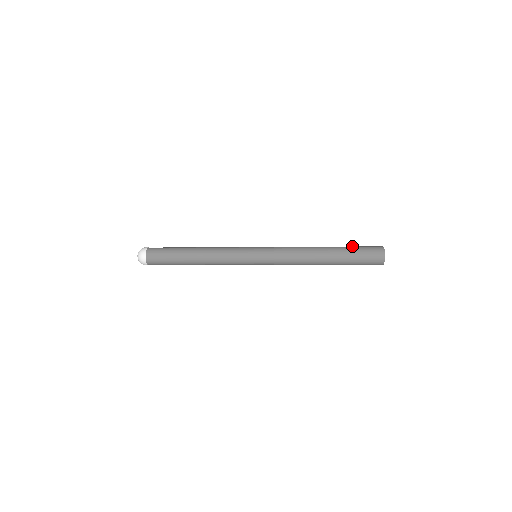
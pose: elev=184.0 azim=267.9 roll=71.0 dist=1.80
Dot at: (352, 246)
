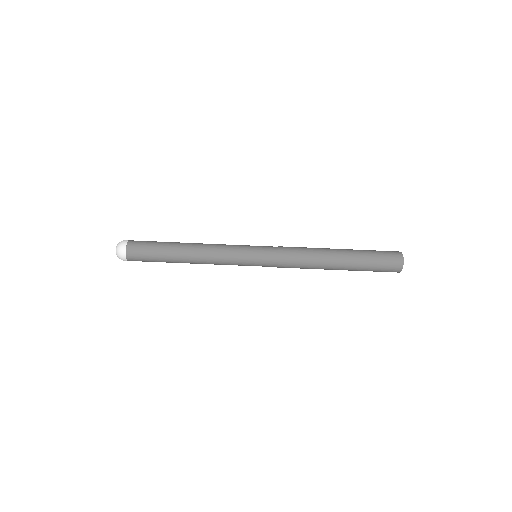
Dot at: occluded
